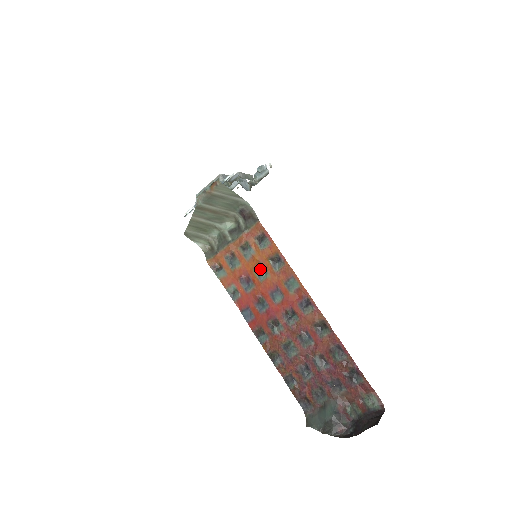
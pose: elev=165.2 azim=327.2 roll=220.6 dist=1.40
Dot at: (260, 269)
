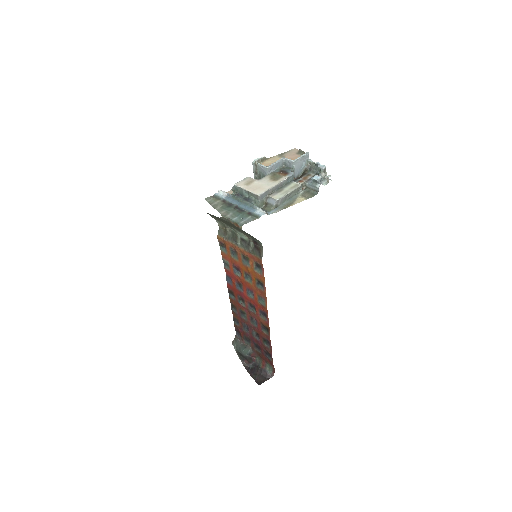
Dot at: (248, 275)
